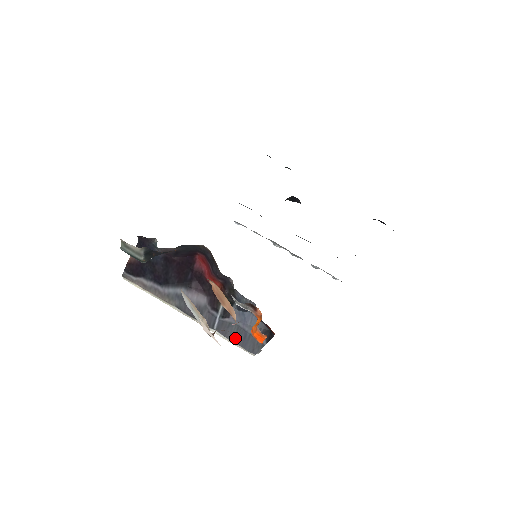
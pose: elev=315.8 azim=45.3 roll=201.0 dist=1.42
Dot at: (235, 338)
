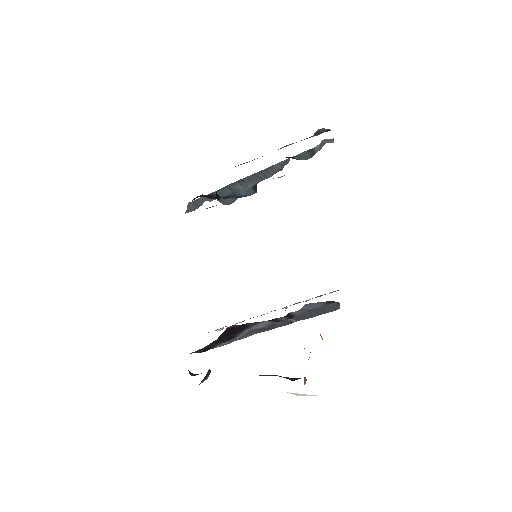
Dot at: (315, 315)
